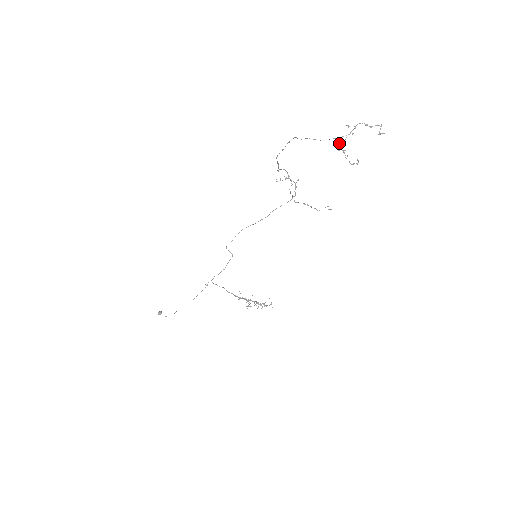
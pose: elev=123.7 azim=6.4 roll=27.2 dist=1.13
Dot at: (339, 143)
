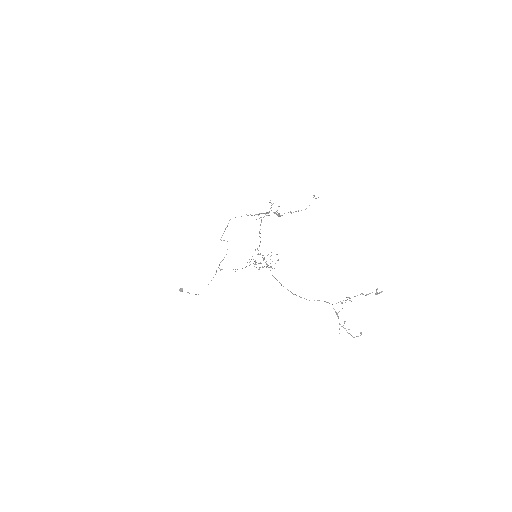
Dot at: occluded
